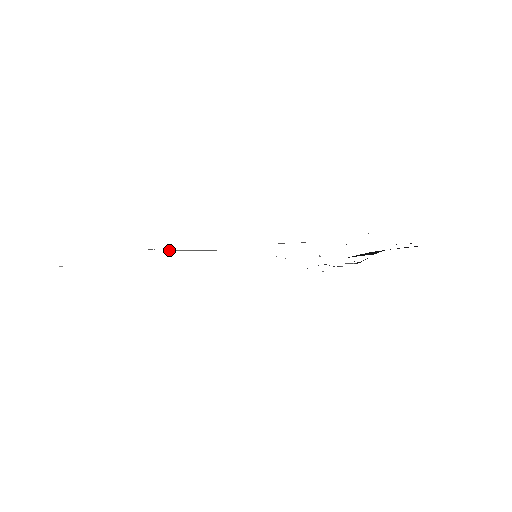
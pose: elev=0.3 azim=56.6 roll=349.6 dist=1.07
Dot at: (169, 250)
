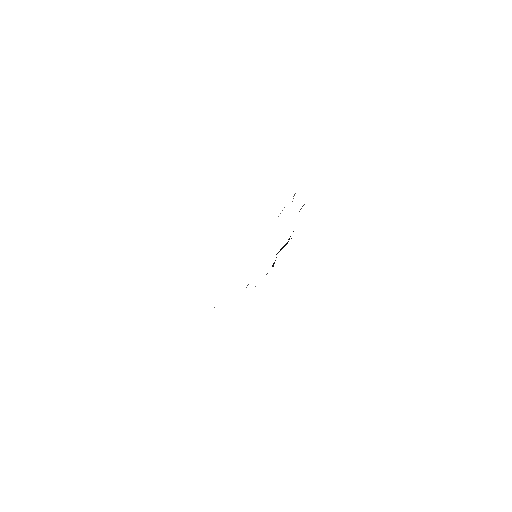
Dot at: occluded
